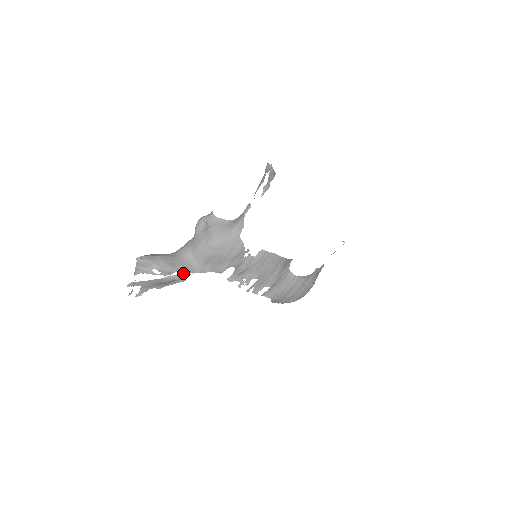
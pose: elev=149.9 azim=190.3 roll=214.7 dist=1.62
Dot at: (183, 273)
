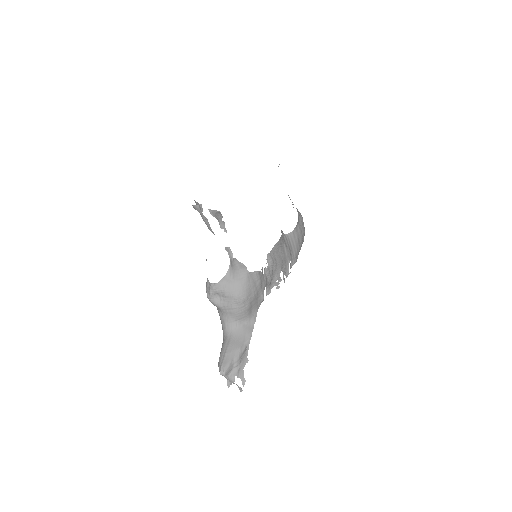
Dot at: occluded
